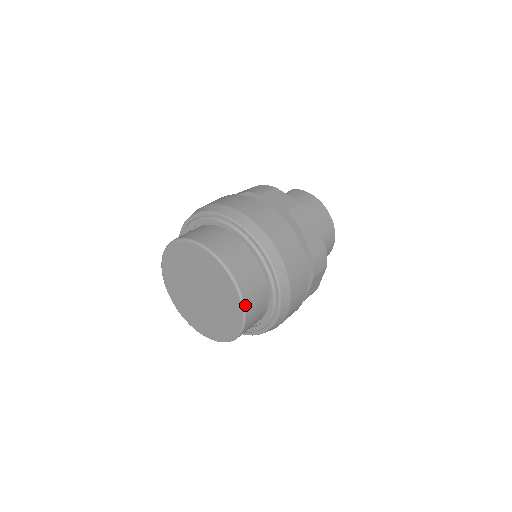
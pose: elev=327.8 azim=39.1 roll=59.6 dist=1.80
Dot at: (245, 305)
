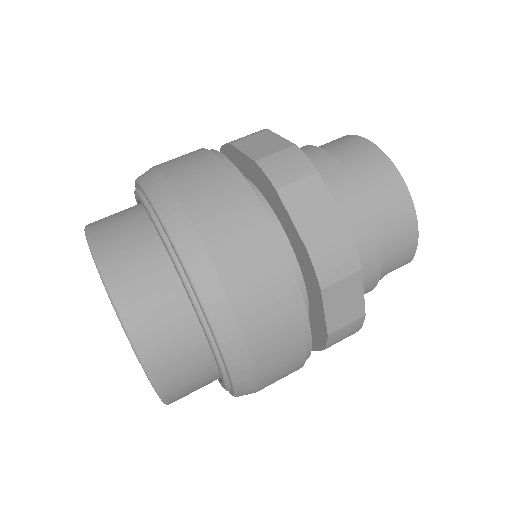
Dot at: (134, 338)
